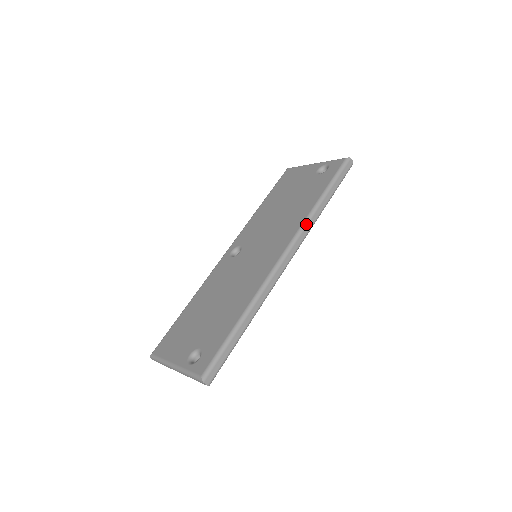
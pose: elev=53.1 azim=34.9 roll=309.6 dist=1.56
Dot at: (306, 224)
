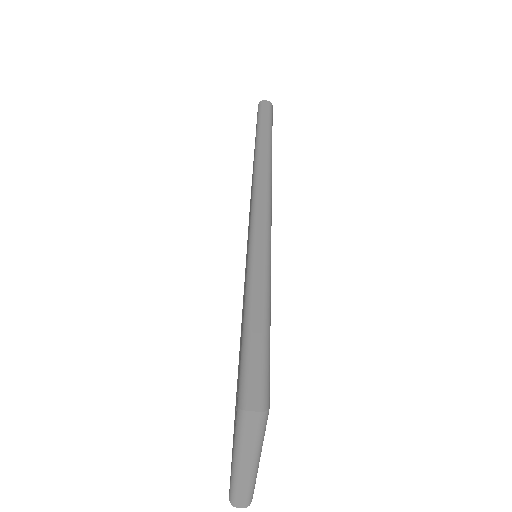
Dot at: (257, 161)
